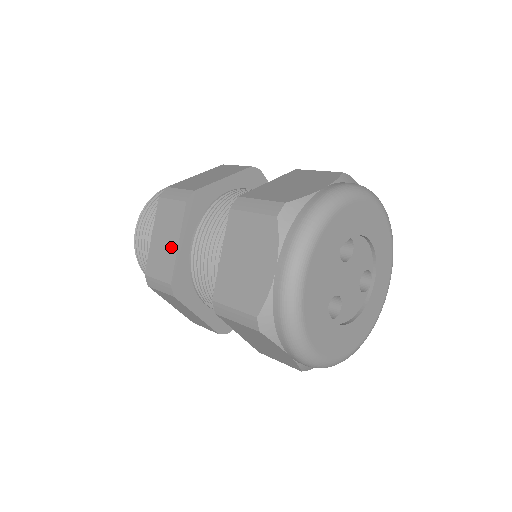
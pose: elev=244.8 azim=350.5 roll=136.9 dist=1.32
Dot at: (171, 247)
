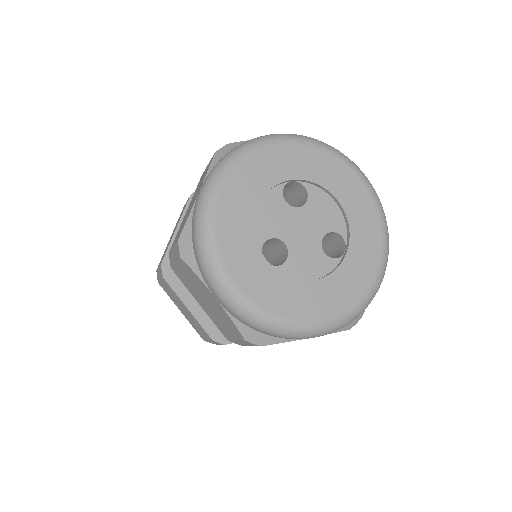
Dot at: occluded
